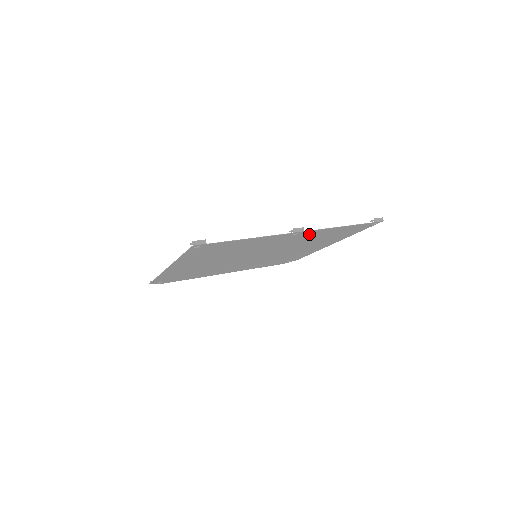
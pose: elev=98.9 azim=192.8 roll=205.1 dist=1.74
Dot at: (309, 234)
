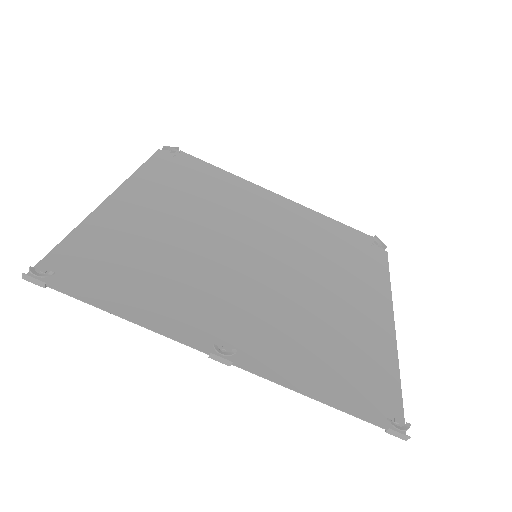
Dot at: (267, 353)
